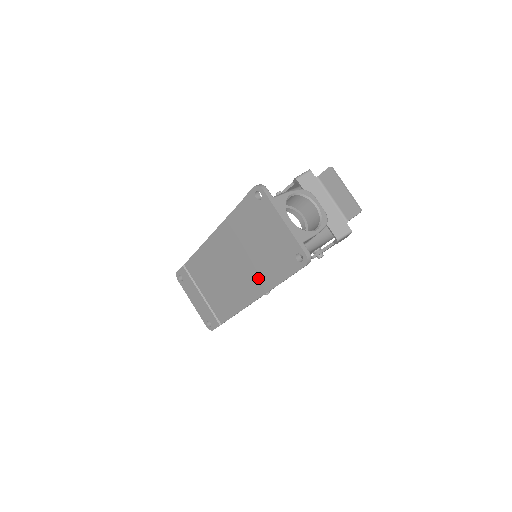
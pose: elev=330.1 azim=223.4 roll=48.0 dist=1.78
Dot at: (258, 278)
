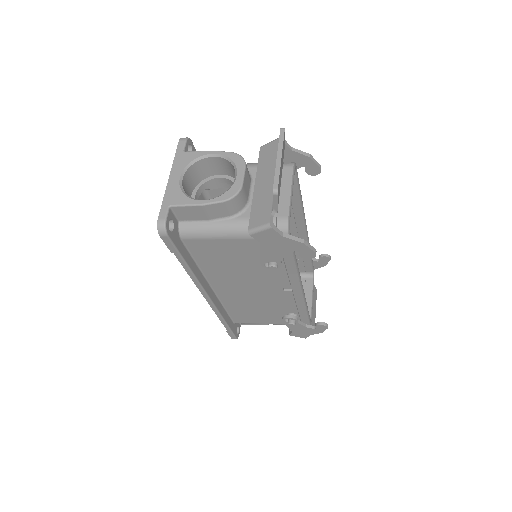
Dot at: occluded
